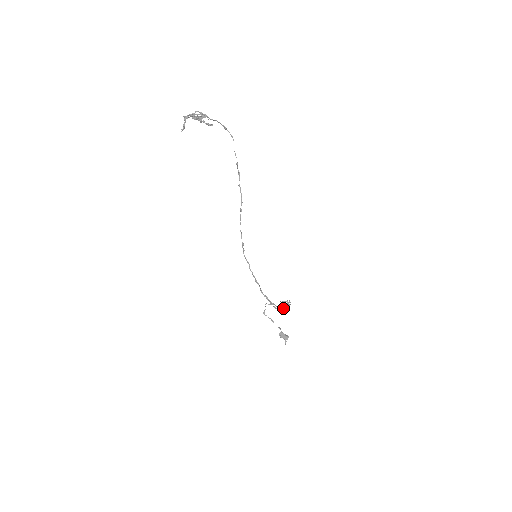
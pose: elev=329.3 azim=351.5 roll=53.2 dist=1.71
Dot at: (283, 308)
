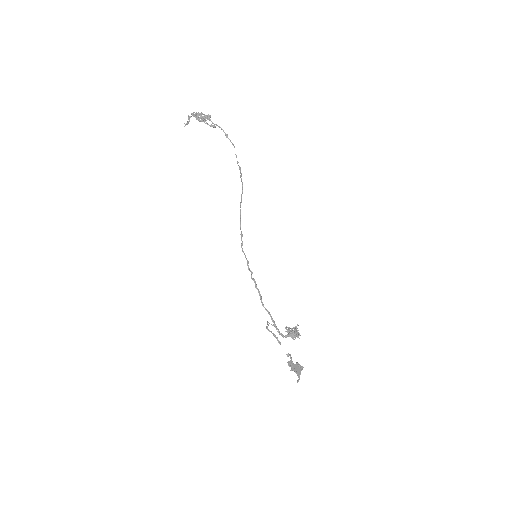
Dot at: (290, 336)
